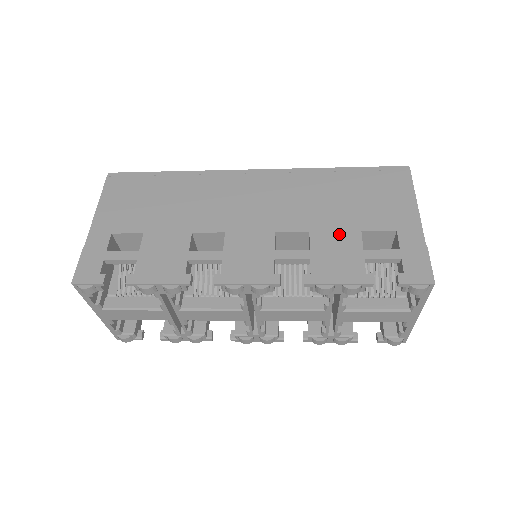
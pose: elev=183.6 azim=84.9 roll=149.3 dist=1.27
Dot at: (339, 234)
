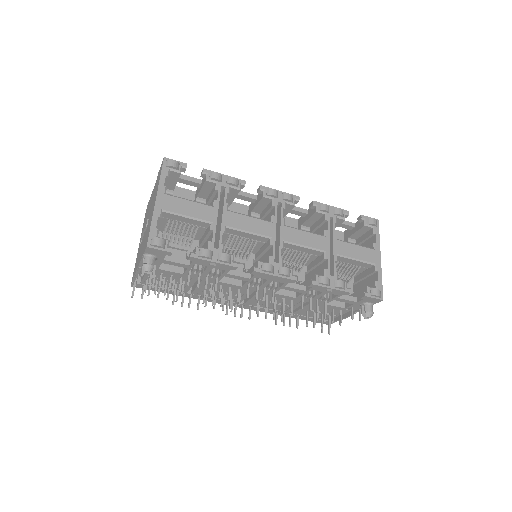
Dot at: occluded
